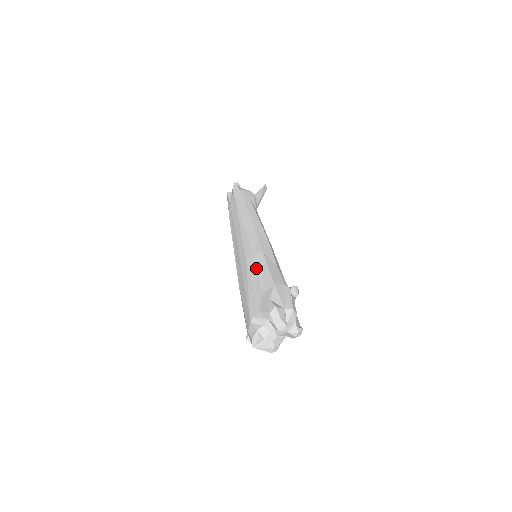
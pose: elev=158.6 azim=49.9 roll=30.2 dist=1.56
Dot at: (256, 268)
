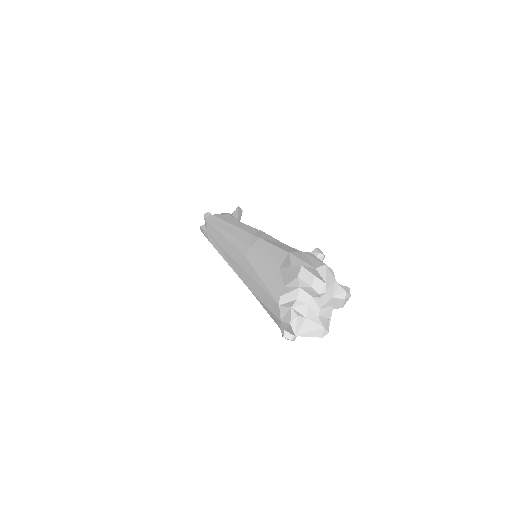
Dot at: (260, 254)
